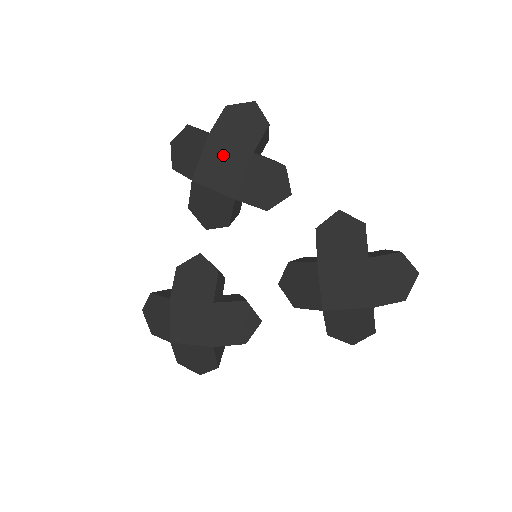
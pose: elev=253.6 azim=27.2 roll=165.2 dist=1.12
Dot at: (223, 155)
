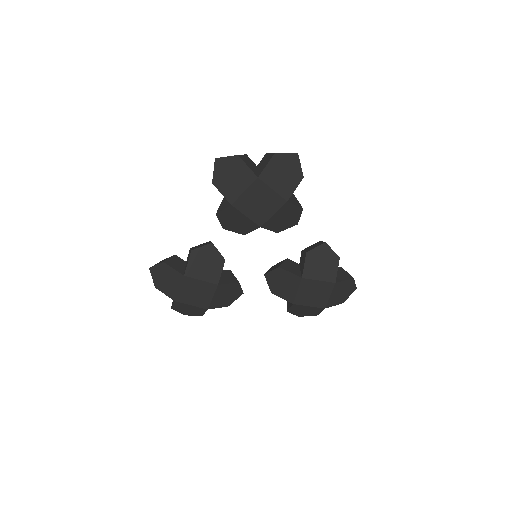
Dot at: (263, 196)
